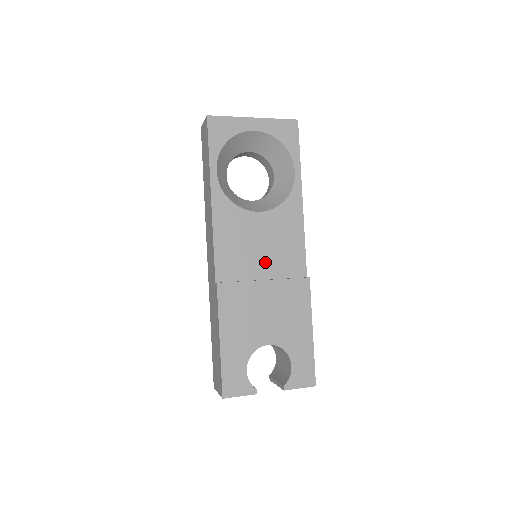
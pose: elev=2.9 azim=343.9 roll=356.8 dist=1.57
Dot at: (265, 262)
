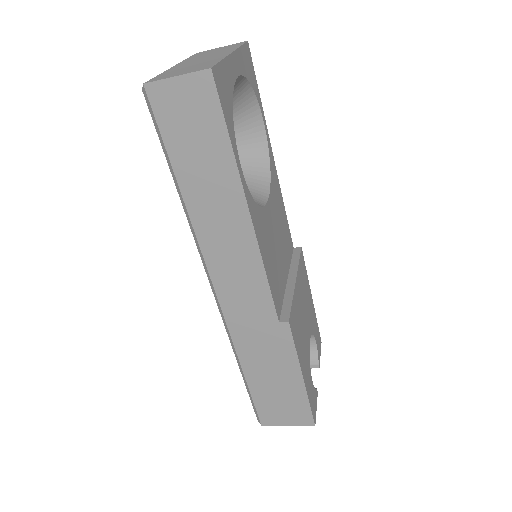
Dot at: (283, 259)
